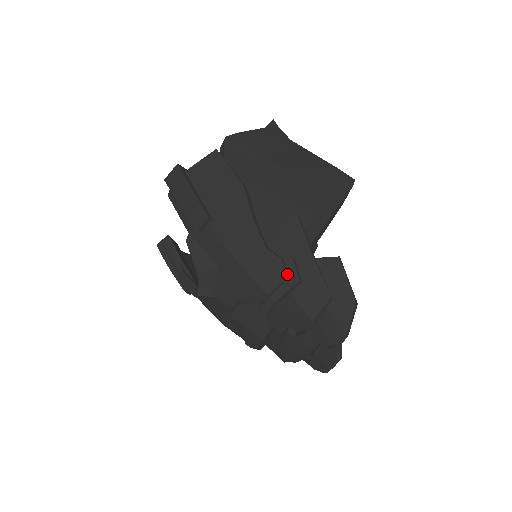
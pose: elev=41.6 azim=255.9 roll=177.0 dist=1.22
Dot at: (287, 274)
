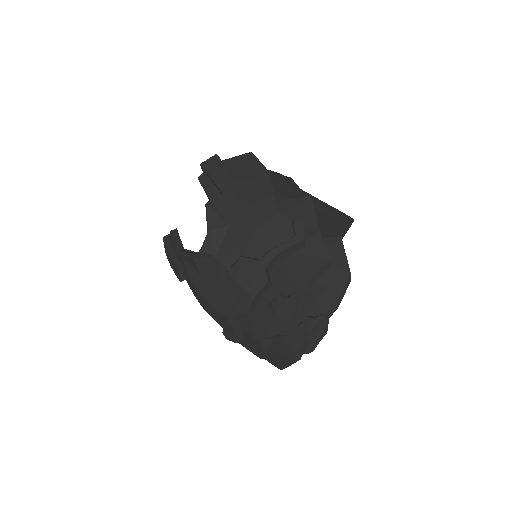
Dot at: (294, 233)
